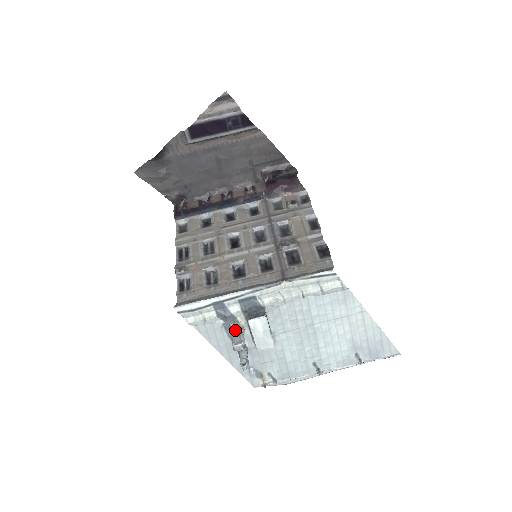
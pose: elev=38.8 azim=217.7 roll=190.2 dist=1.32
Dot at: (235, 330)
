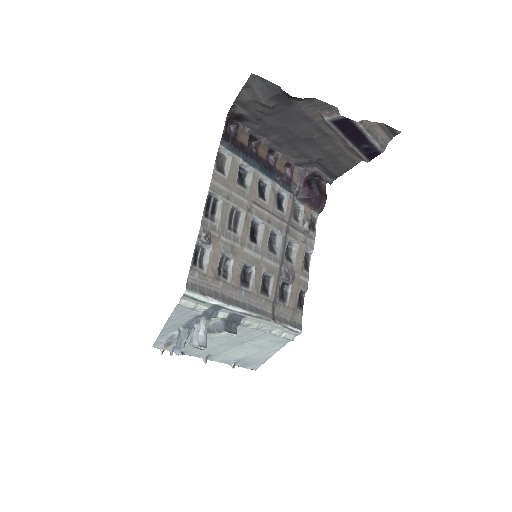
Dot at: (205, 329)
